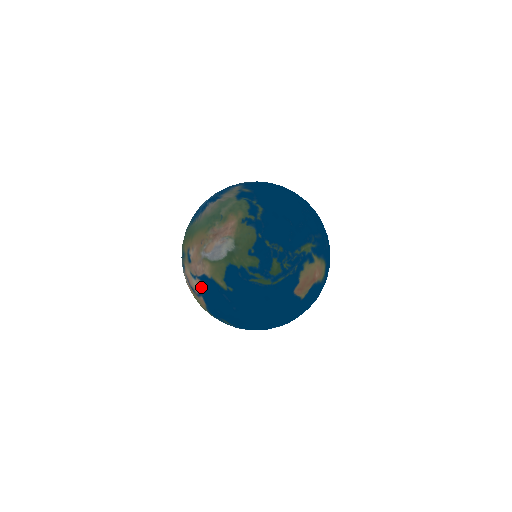
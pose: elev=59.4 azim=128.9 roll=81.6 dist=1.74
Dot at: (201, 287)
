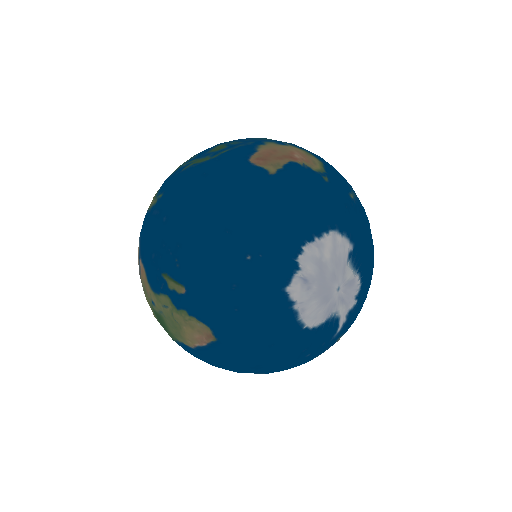
Dot at: (139, 243)
